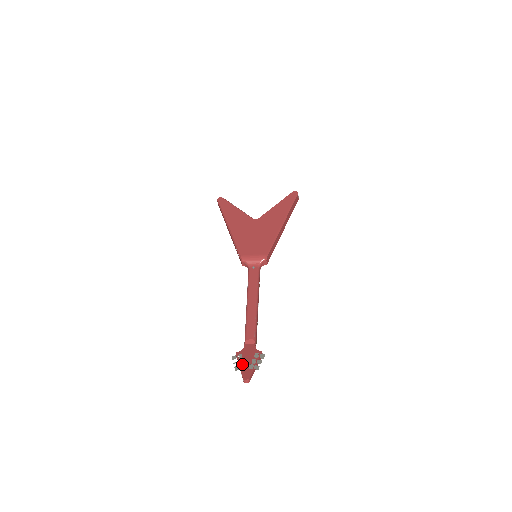
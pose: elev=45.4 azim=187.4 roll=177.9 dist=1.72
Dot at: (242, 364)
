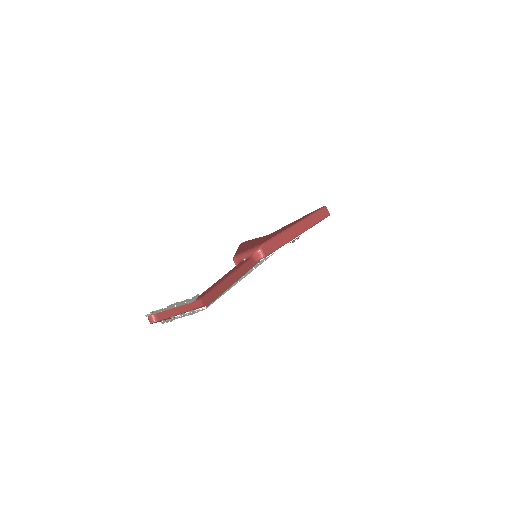
Dot at: occluded
